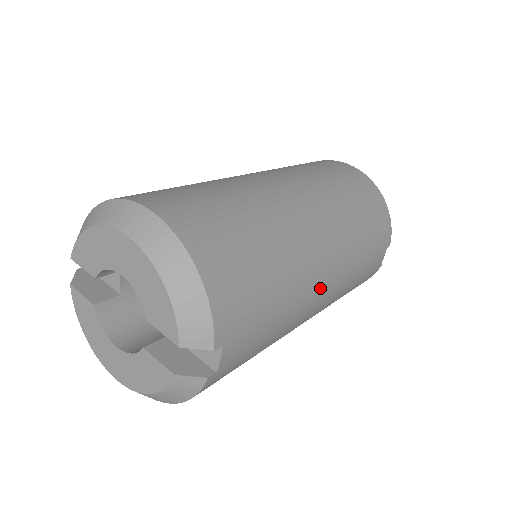
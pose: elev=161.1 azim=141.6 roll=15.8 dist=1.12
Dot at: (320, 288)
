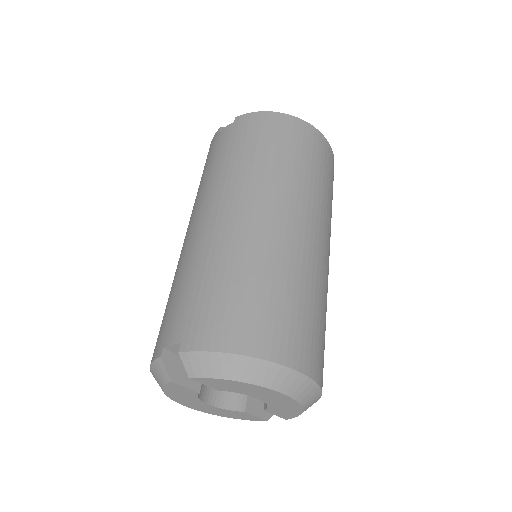
Dot at: occluded
